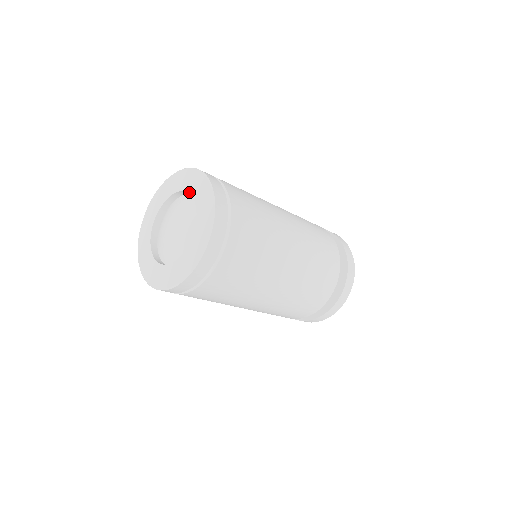
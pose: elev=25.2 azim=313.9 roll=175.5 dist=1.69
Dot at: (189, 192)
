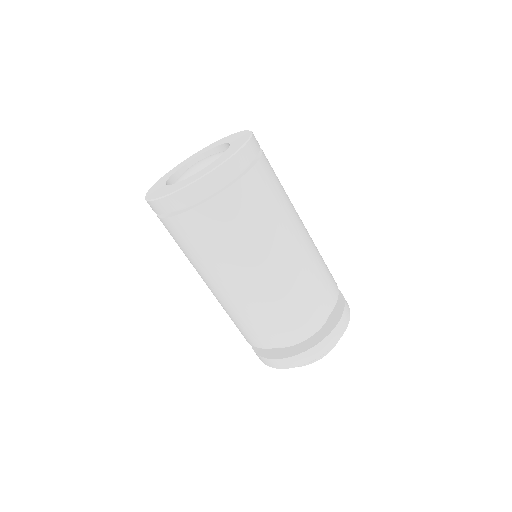
Dot at: (227, 142)
